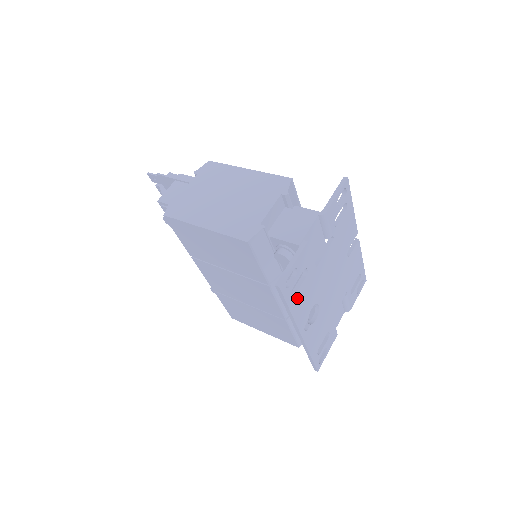
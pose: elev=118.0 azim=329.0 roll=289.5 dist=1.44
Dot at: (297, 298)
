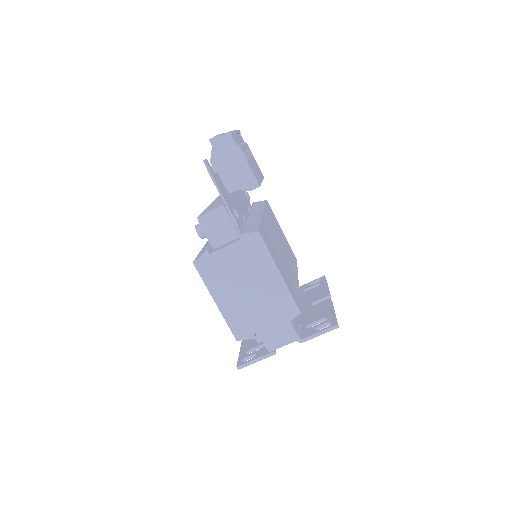
Dot at: occluded
